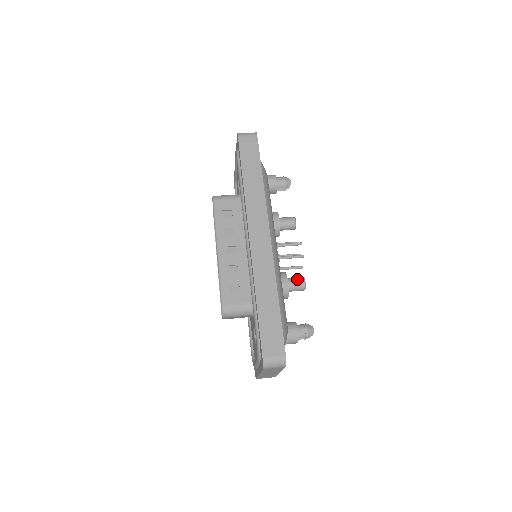
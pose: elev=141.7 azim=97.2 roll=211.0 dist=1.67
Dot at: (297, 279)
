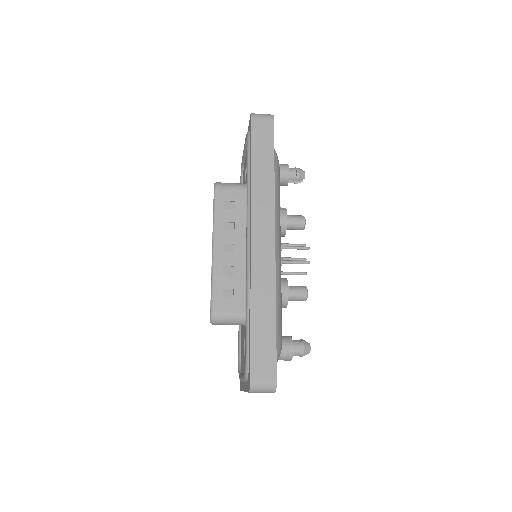
Dot at: (299, 288)
